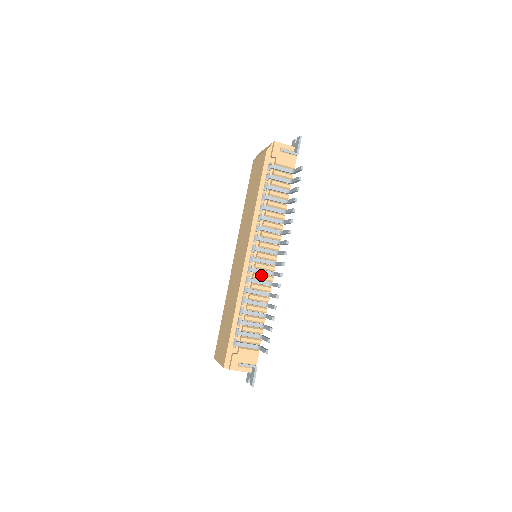
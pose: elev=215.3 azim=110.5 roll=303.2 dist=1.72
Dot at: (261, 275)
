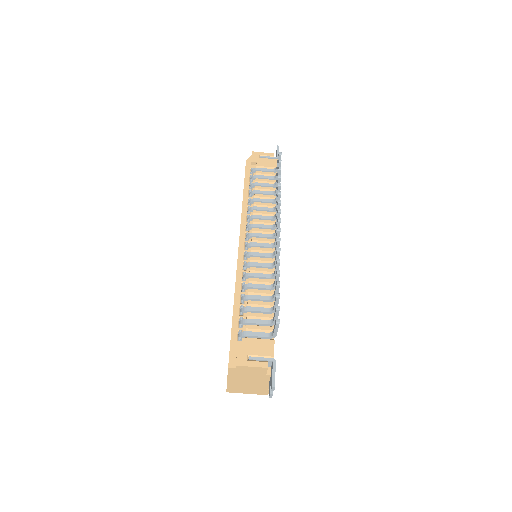
Dot at: (260, 257)
